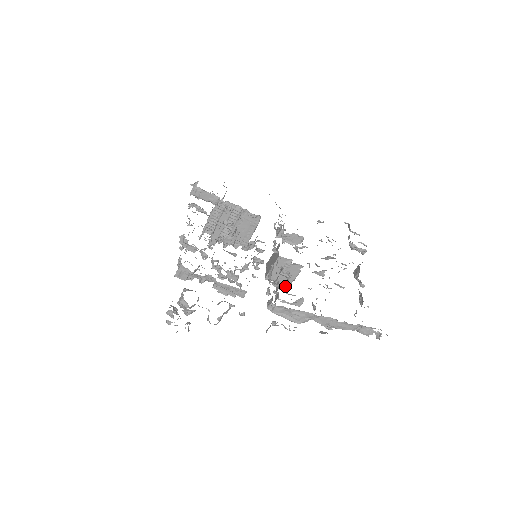
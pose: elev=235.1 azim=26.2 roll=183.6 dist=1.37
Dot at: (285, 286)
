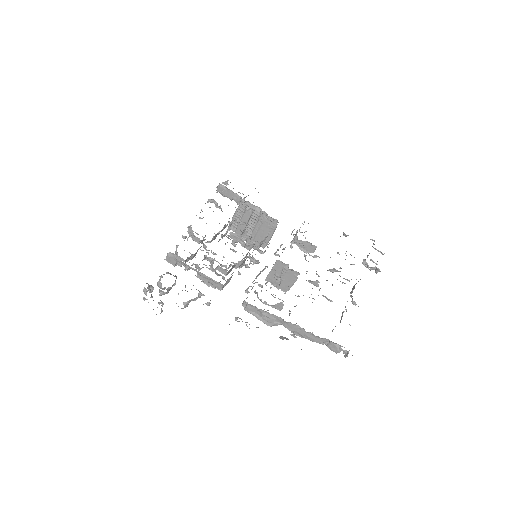
Dot at: (284, 291)
